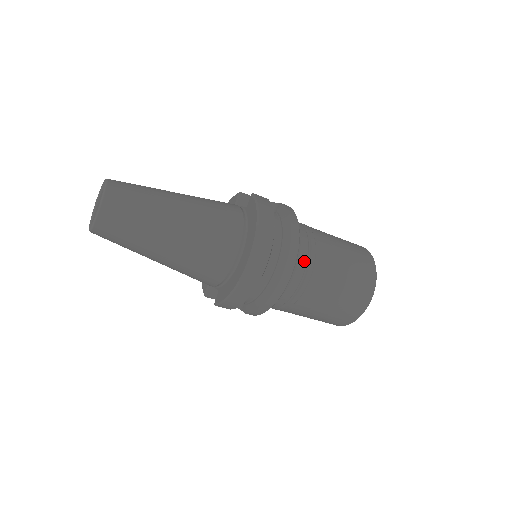
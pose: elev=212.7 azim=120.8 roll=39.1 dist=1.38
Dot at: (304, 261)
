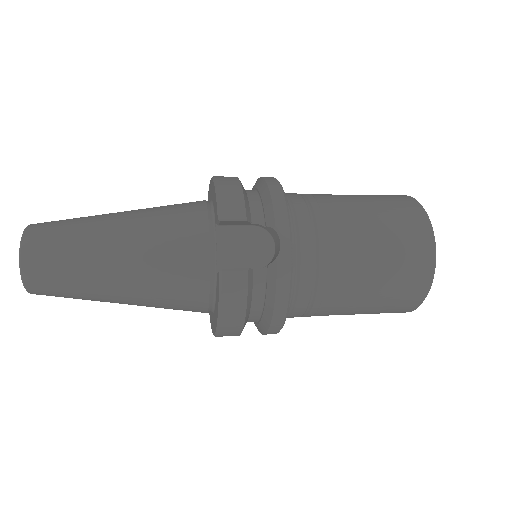
Dot at: (298, 315)
